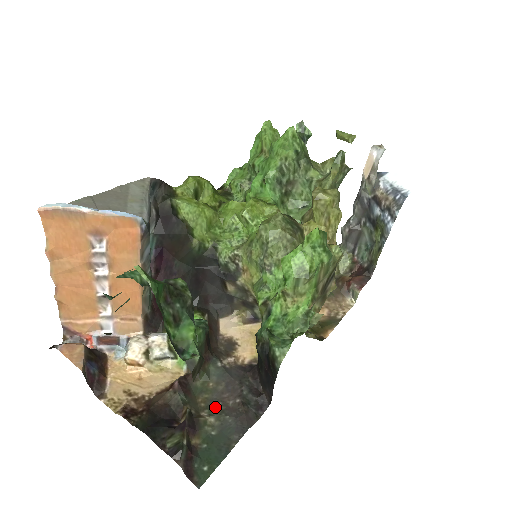
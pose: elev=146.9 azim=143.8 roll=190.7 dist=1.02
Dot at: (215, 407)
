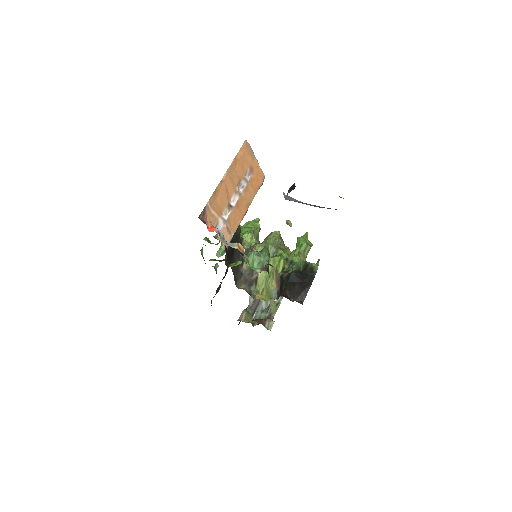
Dot at: occluded
